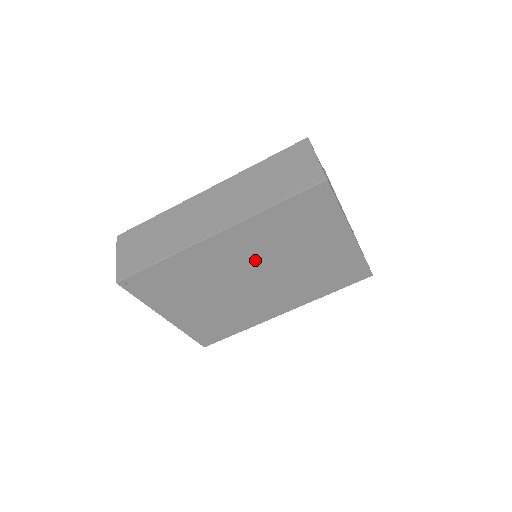
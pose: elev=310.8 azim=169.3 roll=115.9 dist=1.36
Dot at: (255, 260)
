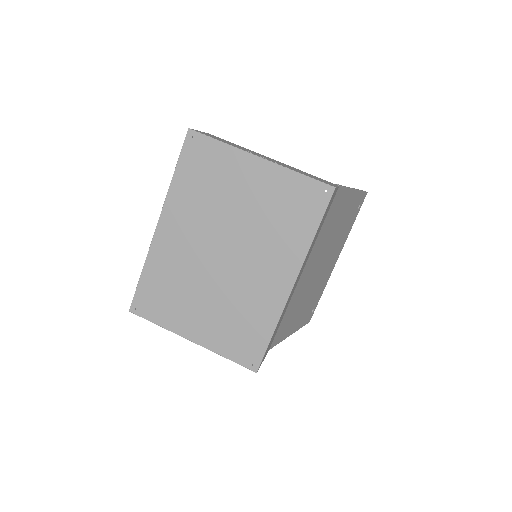
Dot at: (206, 233)
